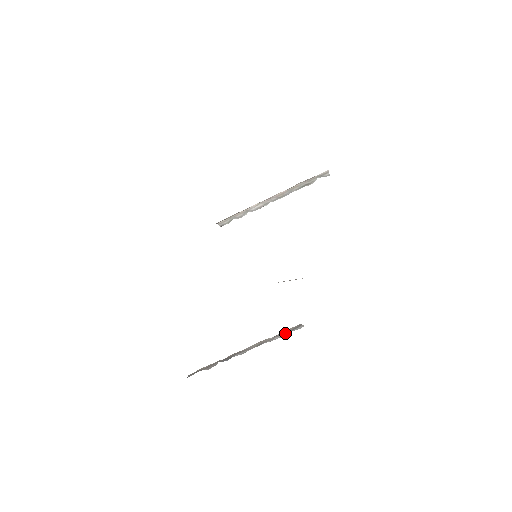
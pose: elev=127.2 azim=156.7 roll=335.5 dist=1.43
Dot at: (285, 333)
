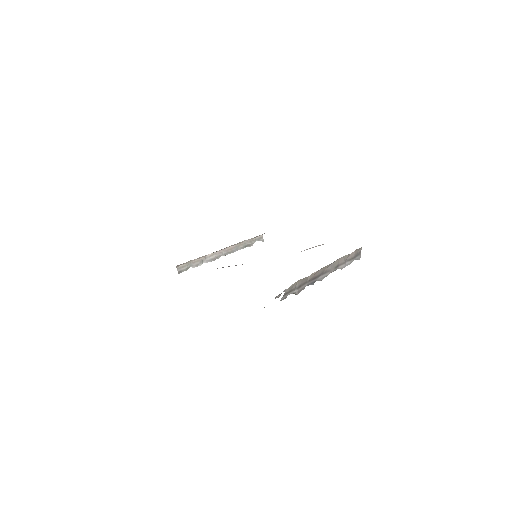
Dot at: (352, 258)
